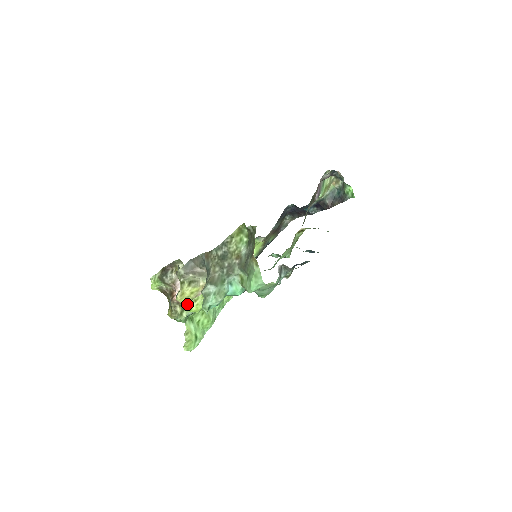
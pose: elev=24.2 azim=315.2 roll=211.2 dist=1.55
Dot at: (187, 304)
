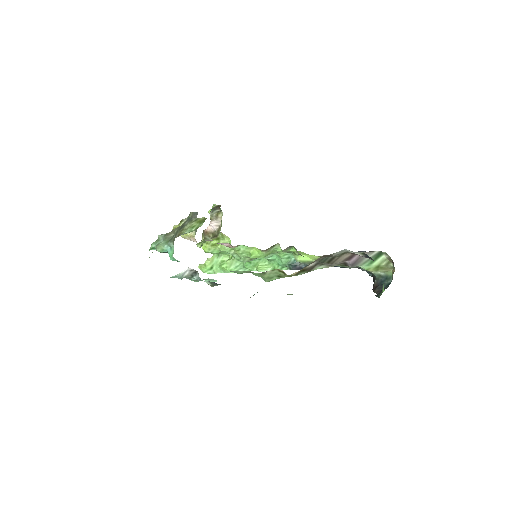
Dot at: occluded
